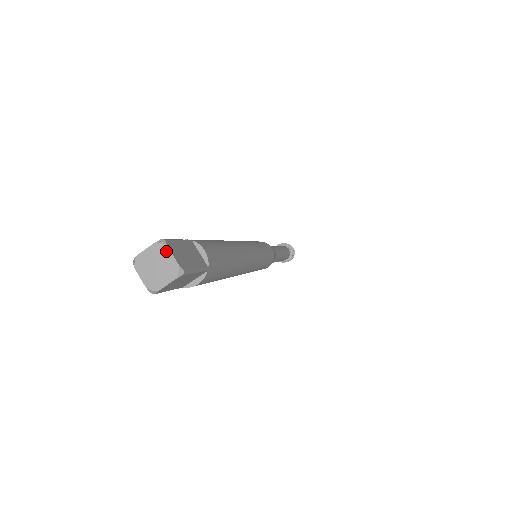
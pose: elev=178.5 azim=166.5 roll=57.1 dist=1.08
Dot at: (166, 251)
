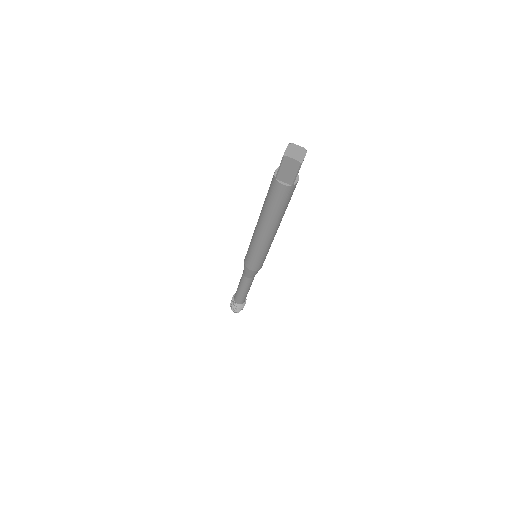
Dot at: (305, 153)
